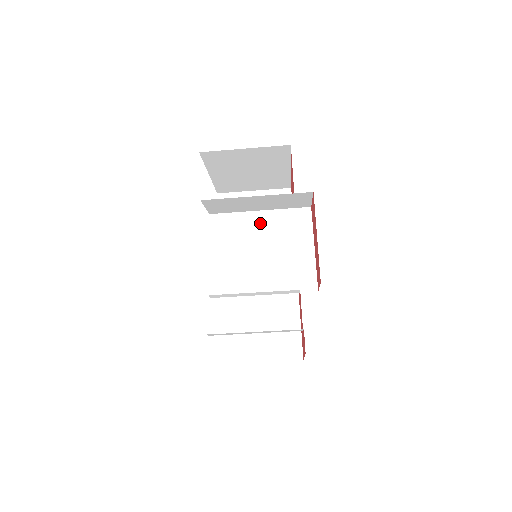
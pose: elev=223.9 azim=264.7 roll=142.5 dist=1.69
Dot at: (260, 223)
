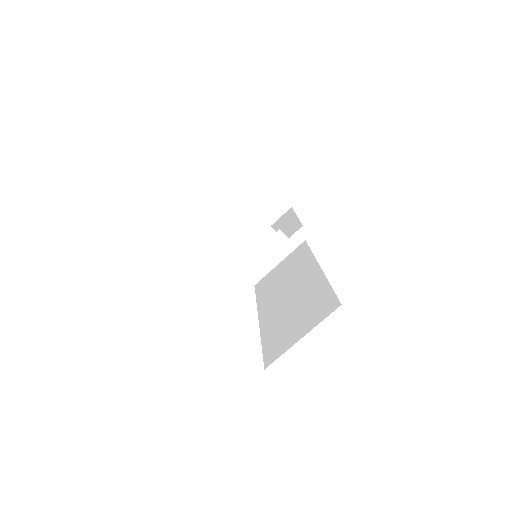
Dot at: occluded
